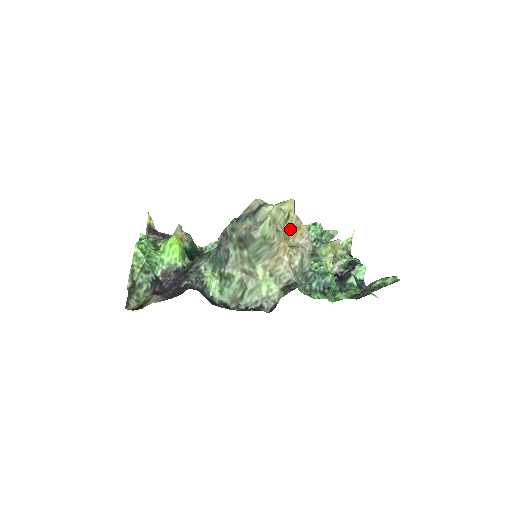
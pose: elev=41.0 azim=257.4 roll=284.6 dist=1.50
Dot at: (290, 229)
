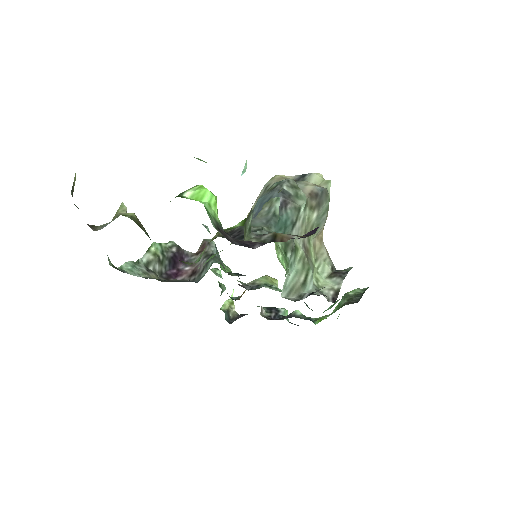
Dot at: occluded
